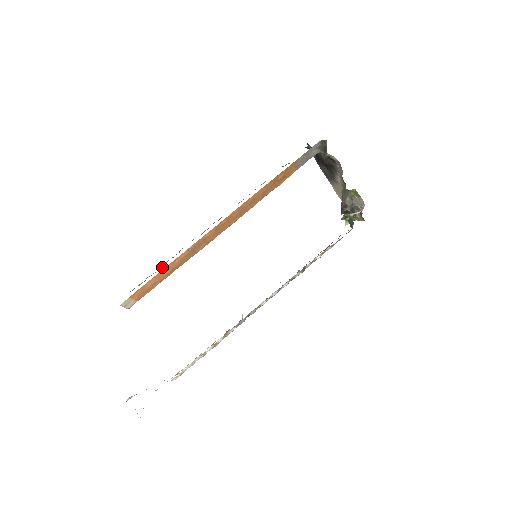
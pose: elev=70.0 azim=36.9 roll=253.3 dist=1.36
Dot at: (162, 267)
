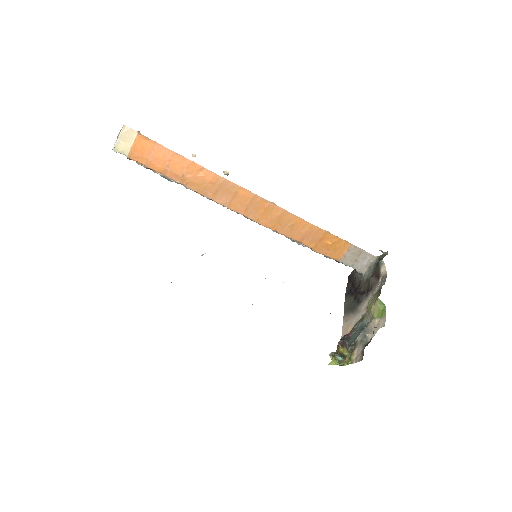
Dot at: occluded
